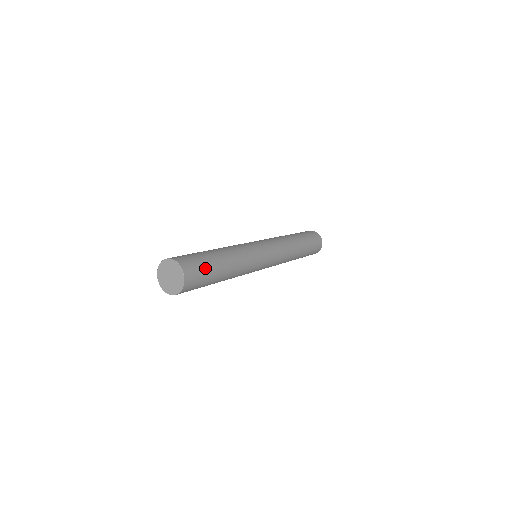
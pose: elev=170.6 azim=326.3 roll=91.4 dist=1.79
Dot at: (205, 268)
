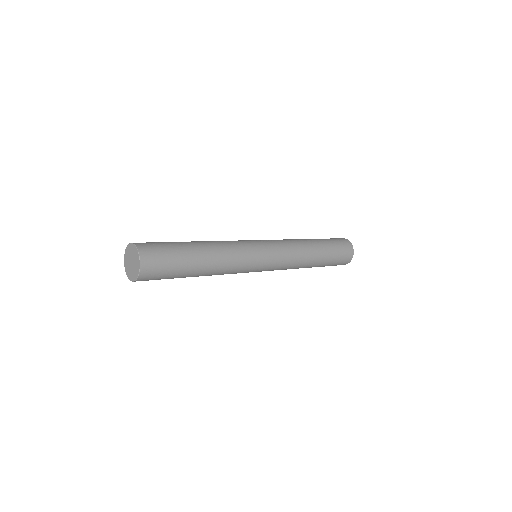
Dot at: (170, 253)
